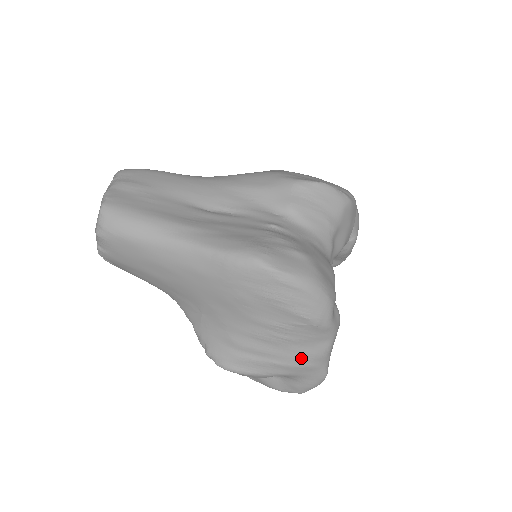
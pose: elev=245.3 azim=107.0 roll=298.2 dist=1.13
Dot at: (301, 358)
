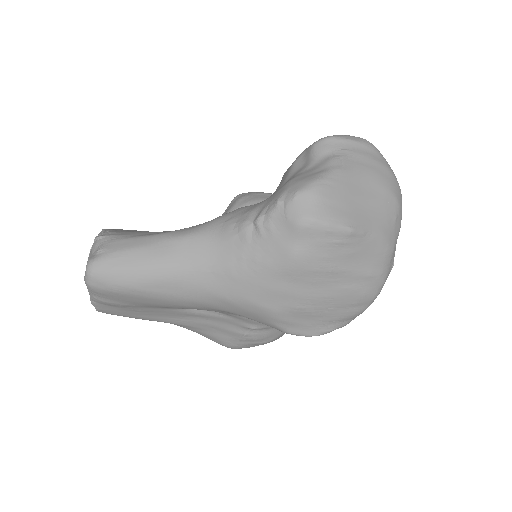
Dot at: occluded
